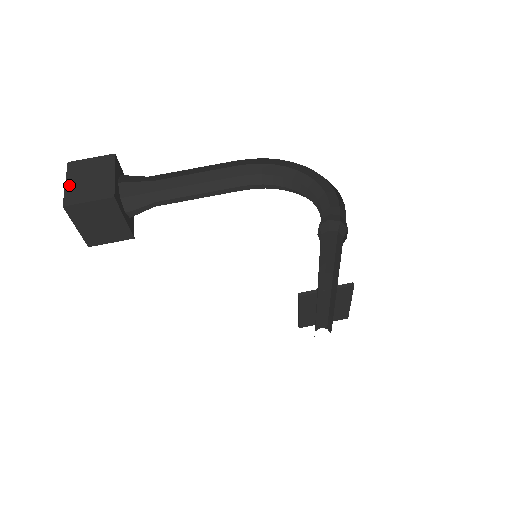
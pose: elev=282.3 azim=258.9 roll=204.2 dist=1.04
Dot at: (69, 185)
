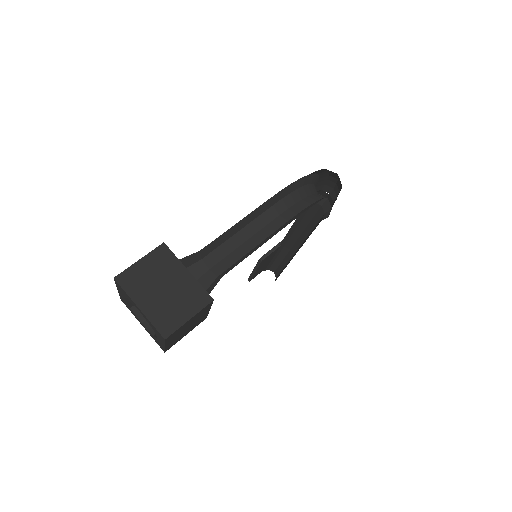
Dot at: (146, 309)
